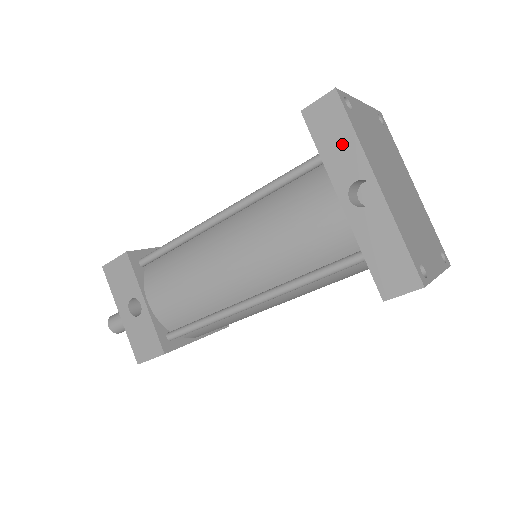
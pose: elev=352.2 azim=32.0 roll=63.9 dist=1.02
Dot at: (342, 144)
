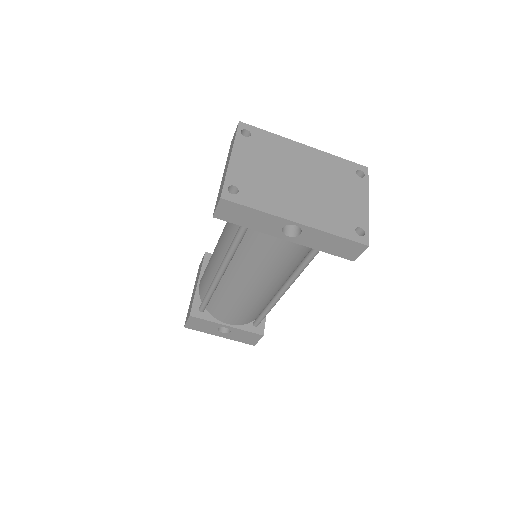
Dot at: (255, 218)
